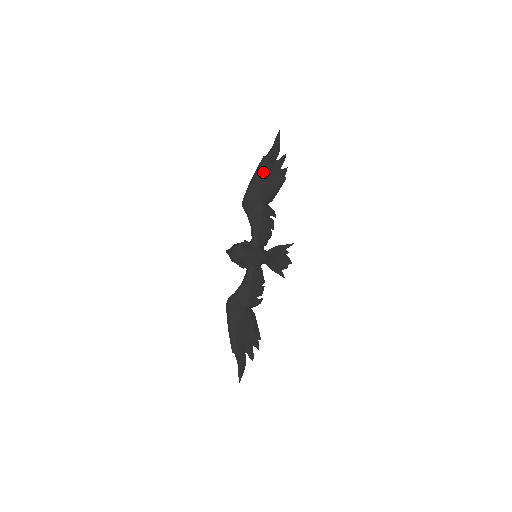
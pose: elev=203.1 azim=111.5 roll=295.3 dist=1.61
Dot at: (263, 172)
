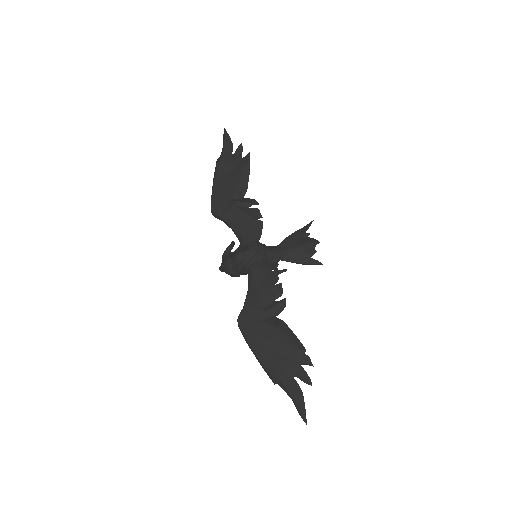
Dot at: (220, 172)
